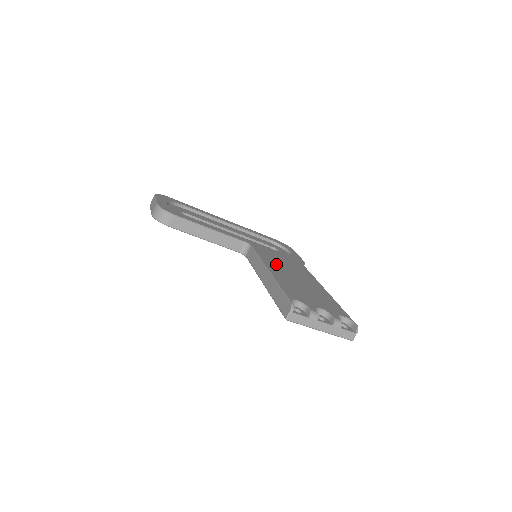
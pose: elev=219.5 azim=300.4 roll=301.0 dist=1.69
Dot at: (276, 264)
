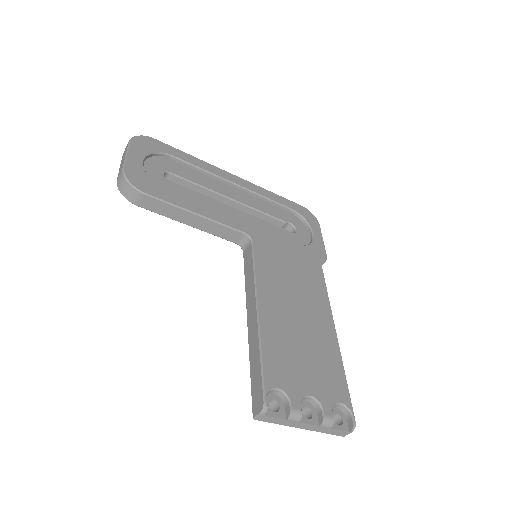
Dot at: (277, 284)
